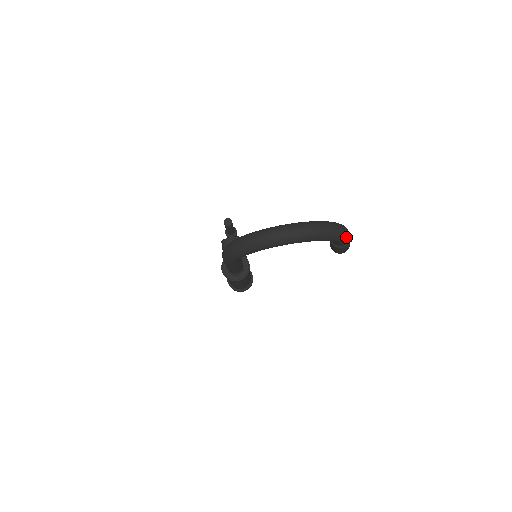
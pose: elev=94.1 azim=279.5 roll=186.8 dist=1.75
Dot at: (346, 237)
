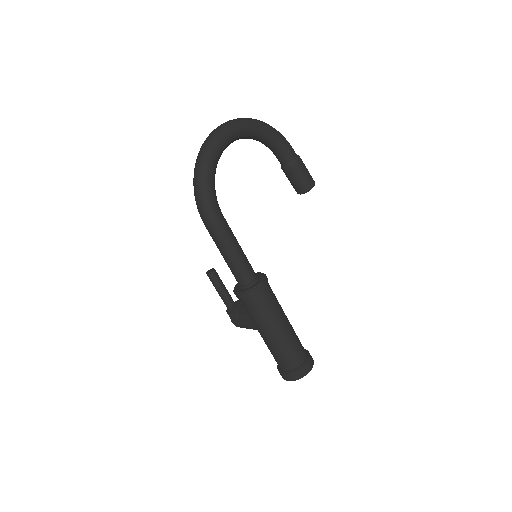
Dot at: (282, 136)
